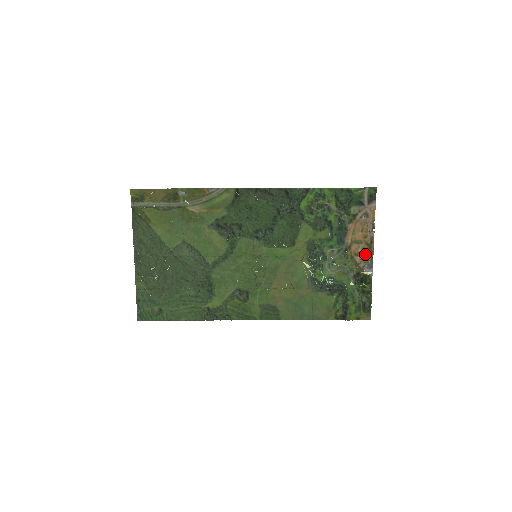
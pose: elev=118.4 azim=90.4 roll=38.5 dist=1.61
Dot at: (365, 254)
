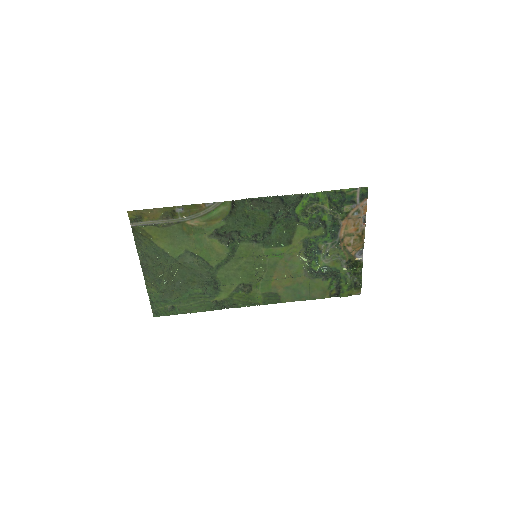
Dot at: (357, 244)
